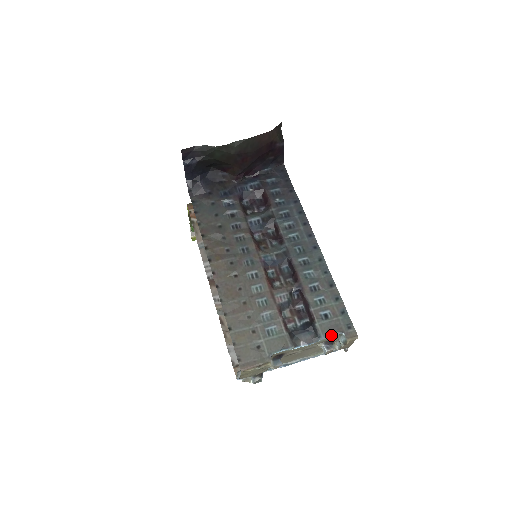
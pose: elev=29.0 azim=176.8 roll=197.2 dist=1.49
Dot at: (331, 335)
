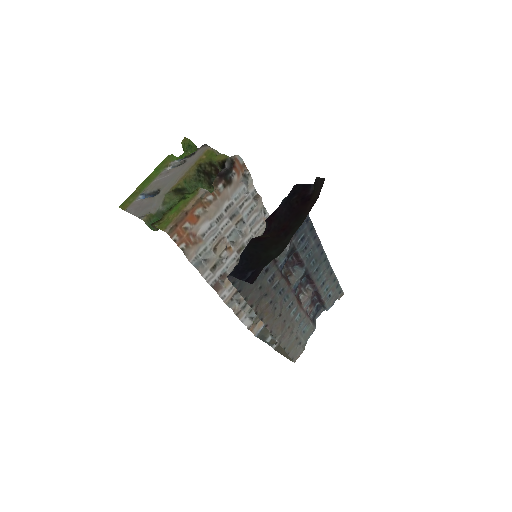
Dot at: occluded
